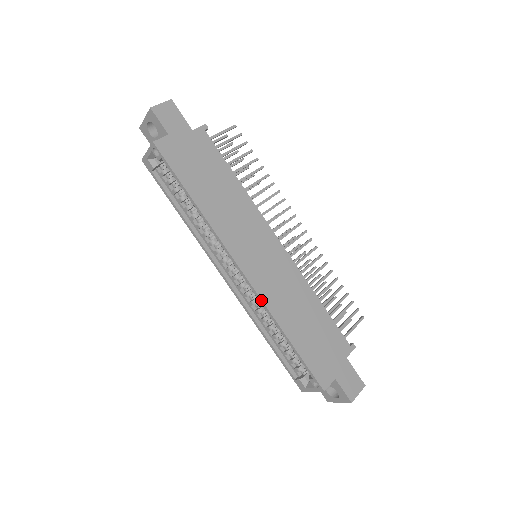
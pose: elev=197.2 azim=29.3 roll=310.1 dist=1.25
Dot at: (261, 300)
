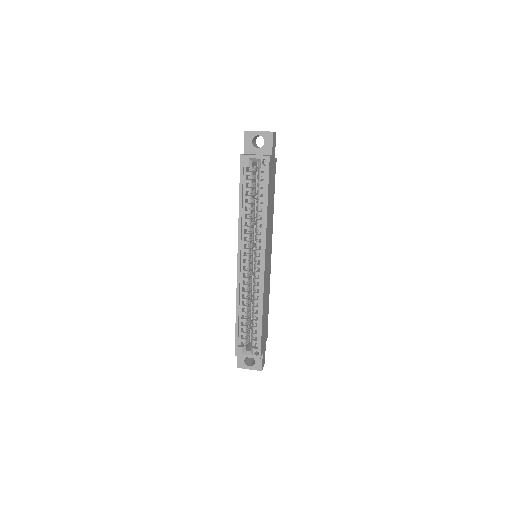
Dot at: (263, 288)
